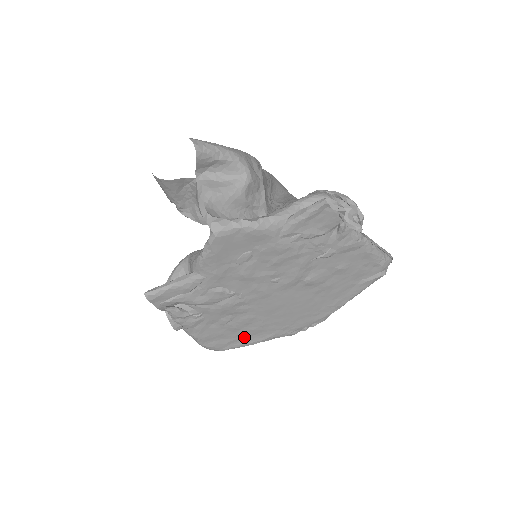
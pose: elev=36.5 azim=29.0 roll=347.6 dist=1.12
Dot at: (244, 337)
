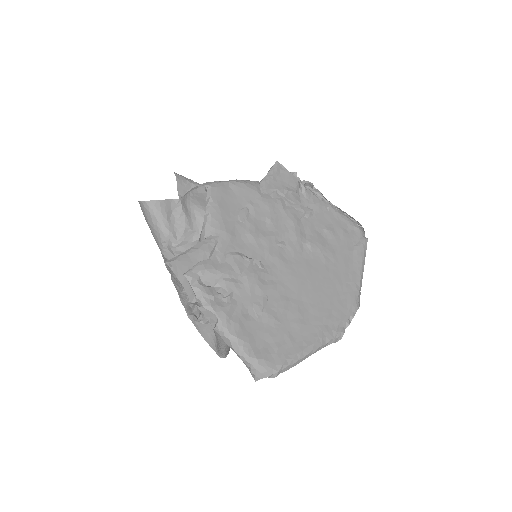
Dot at: (291, 339)
